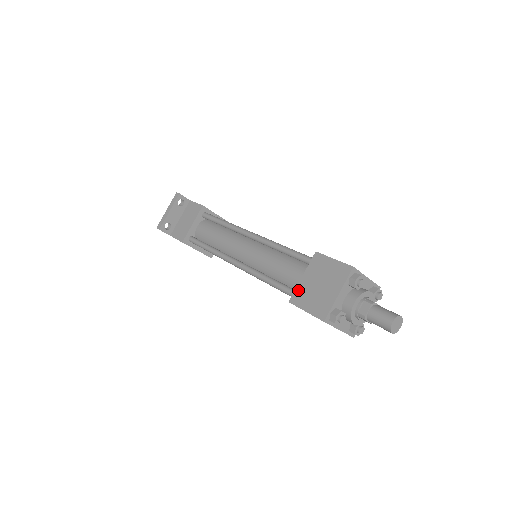
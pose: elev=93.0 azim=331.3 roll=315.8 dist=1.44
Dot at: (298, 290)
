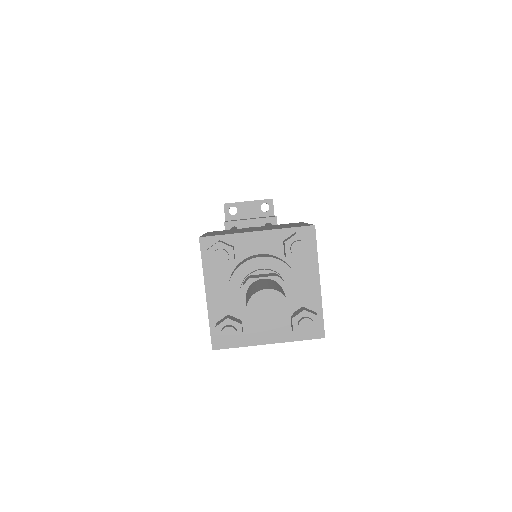
Dot at: (232, 229)
